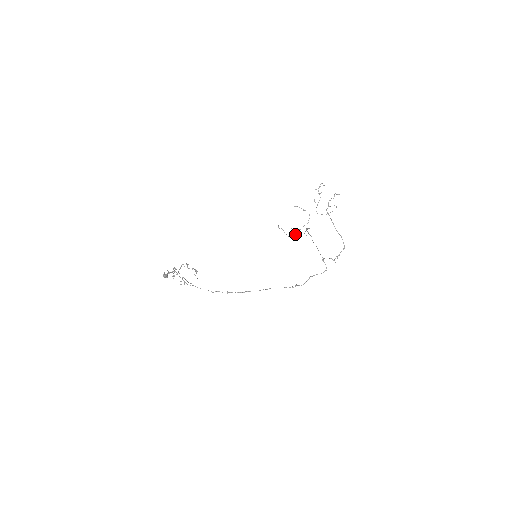
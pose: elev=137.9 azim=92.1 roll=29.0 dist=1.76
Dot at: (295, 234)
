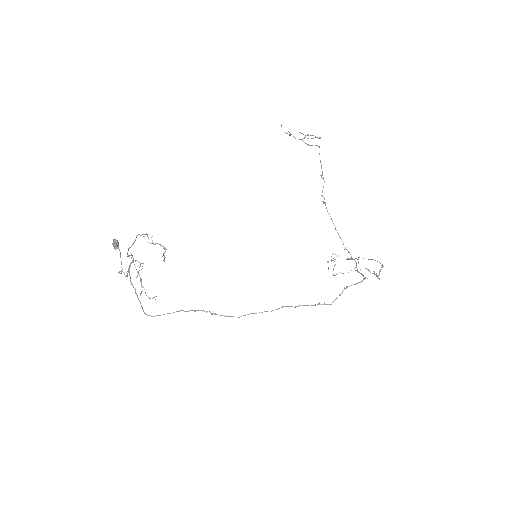
Dot at: (305, 137)
